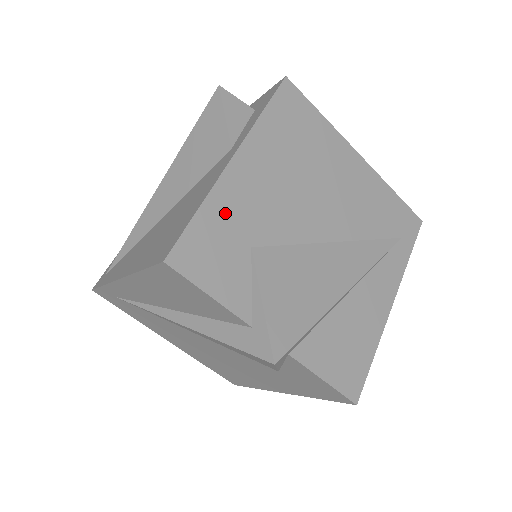
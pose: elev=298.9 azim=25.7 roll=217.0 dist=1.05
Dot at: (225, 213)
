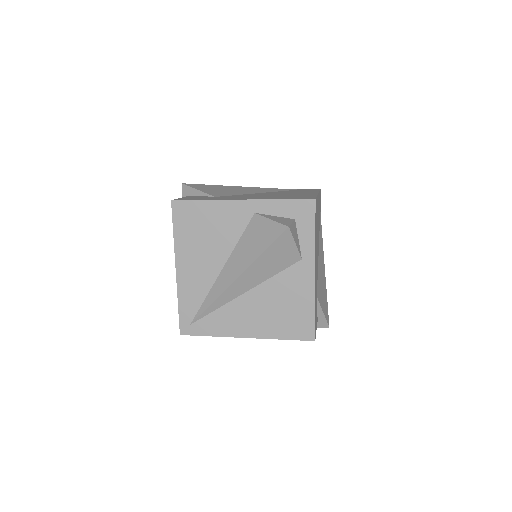
Dot at: occluded
